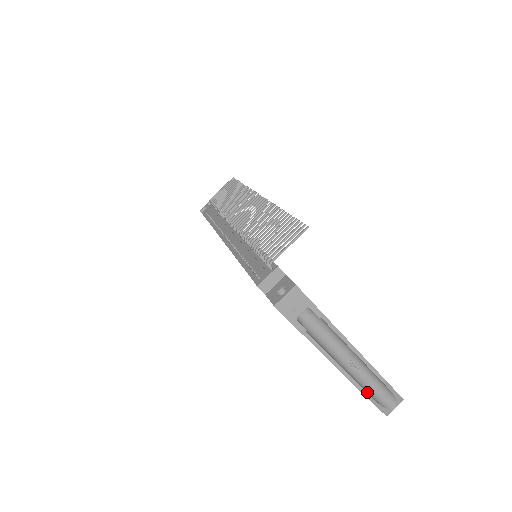
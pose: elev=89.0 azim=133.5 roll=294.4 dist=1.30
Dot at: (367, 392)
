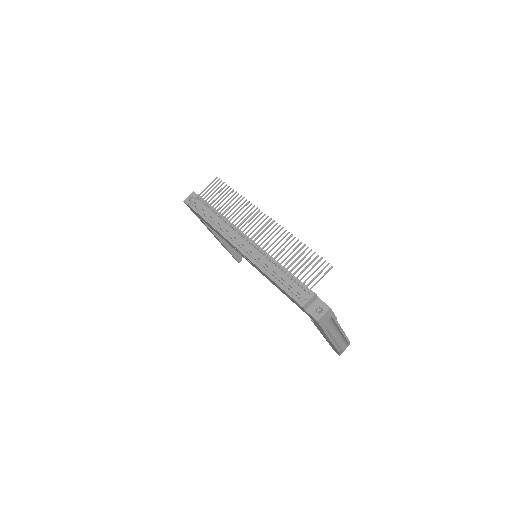
Dot at: occluded
